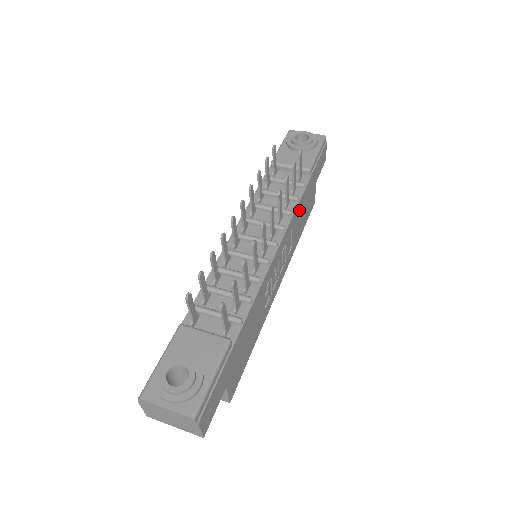
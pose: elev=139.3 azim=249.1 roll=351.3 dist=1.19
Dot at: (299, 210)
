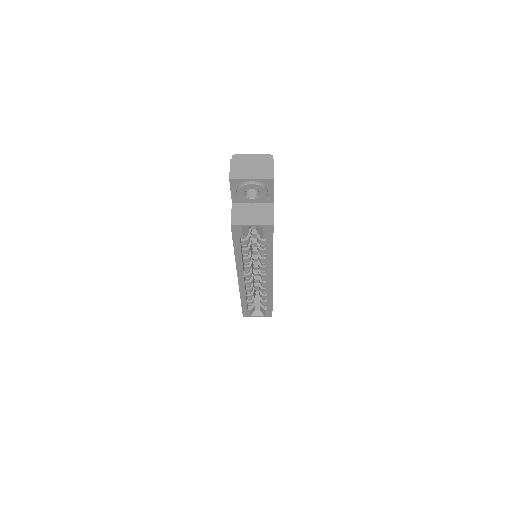
Dot at: occluded
